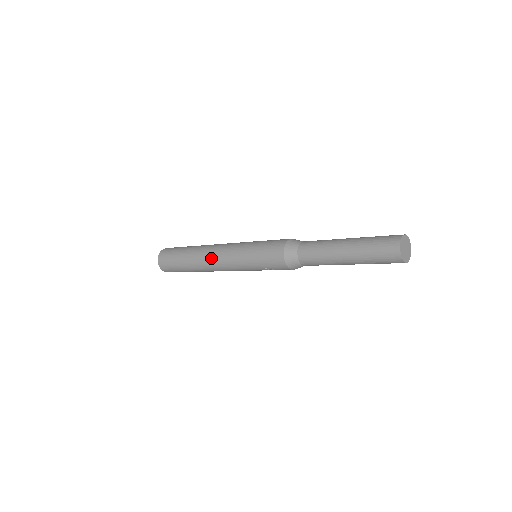
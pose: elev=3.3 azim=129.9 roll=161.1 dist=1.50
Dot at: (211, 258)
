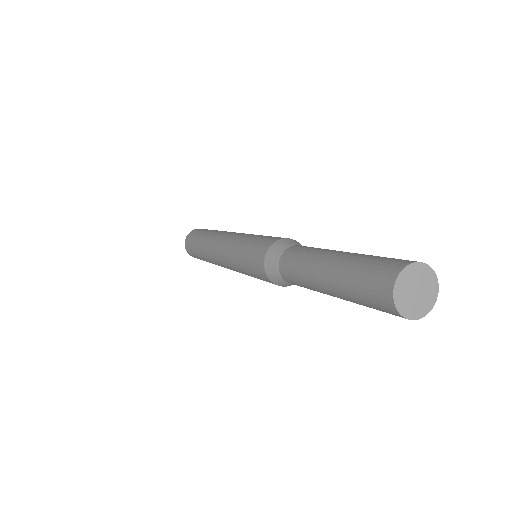
Dot at: (219, 265)
